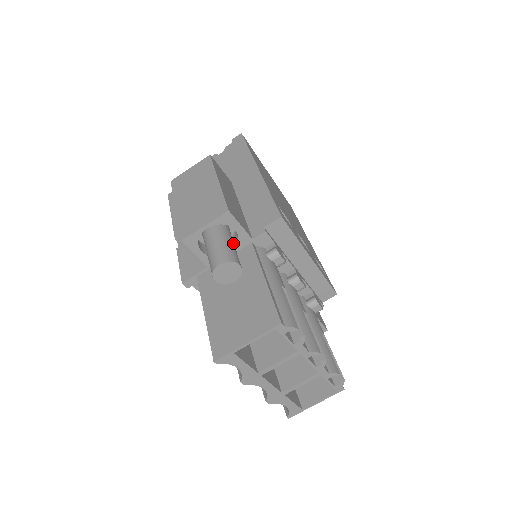
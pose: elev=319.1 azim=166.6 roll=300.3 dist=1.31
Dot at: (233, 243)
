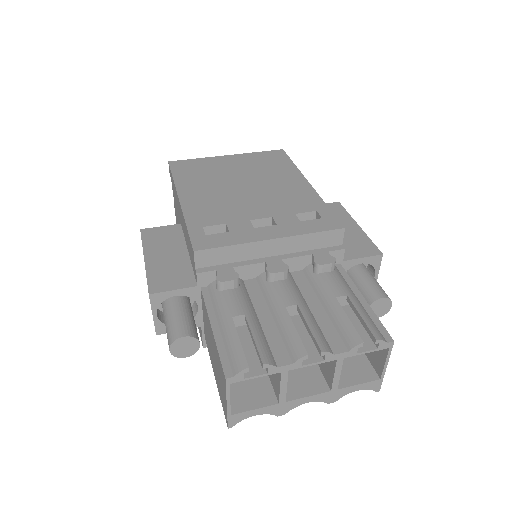
Dot at: (179, 311)
